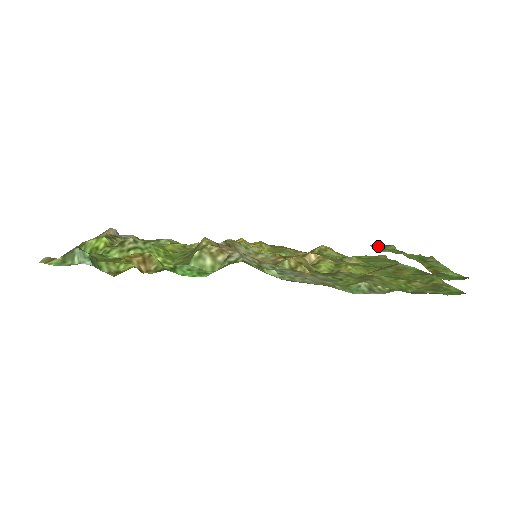
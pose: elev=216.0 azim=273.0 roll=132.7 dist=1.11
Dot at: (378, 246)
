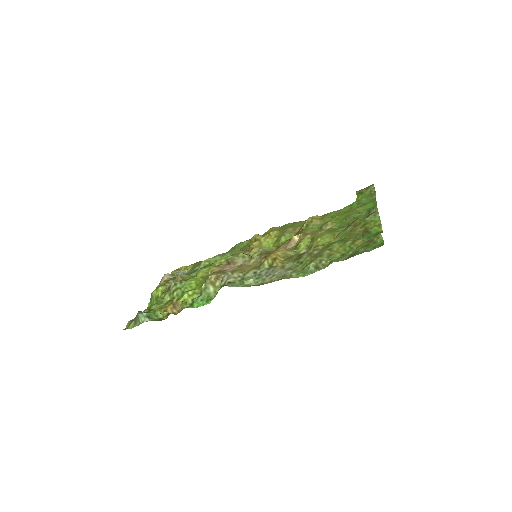
Dot at: (361, 191)
